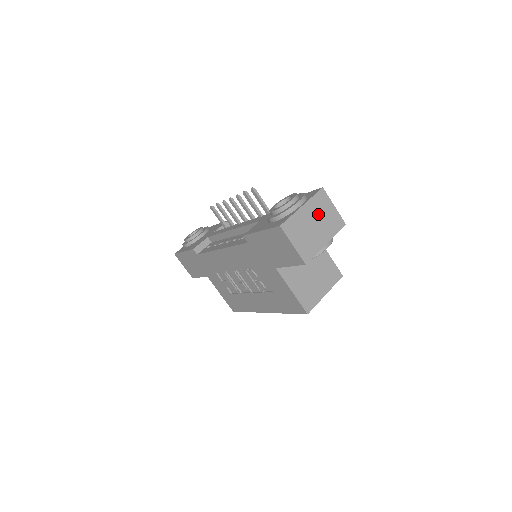
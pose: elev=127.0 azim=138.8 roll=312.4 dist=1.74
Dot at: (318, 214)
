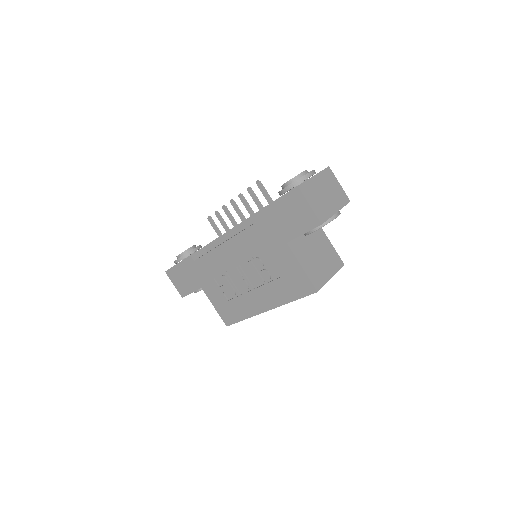
Dot at: (327, 186)
